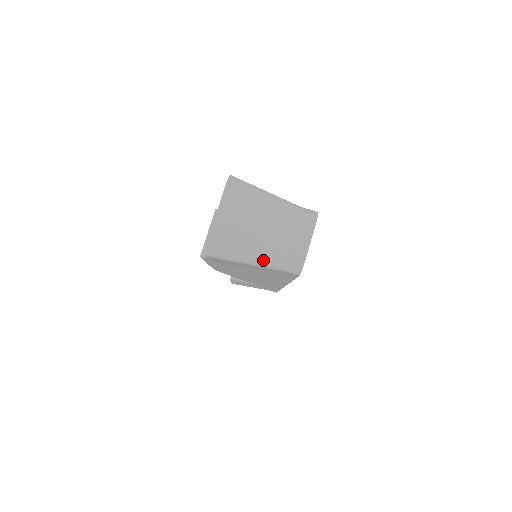
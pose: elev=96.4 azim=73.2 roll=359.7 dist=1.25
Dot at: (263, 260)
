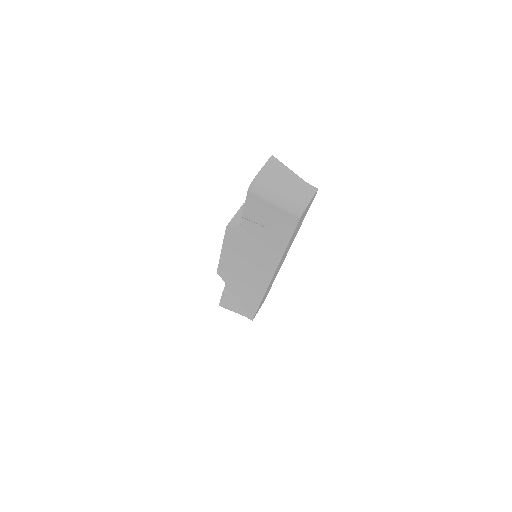
Dot at: (282, 201)
